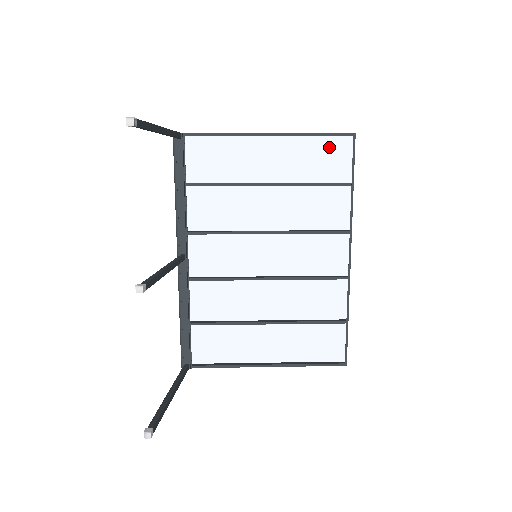
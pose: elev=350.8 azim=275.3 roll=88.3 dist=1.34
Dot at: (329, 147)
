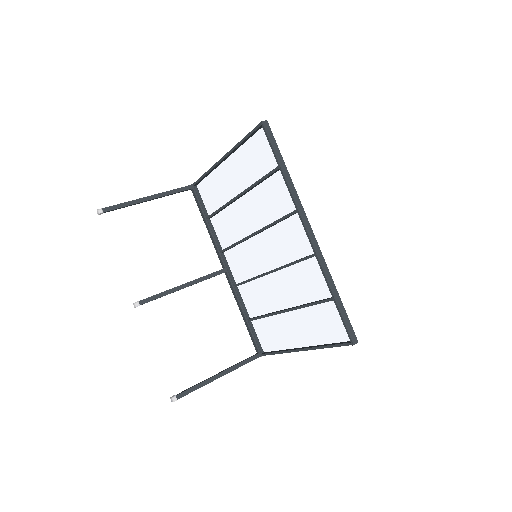
Dot at: (257, 144)
